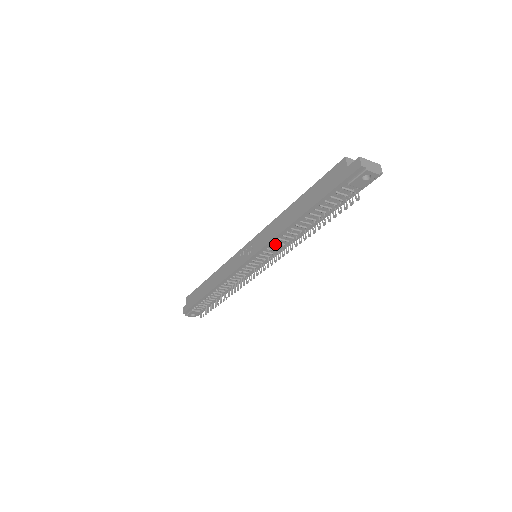
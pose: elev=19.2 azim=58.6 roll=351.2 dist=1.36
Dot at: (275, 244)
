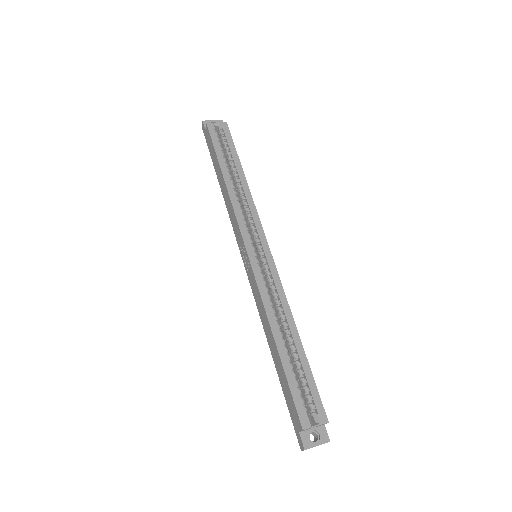
Dot at: occluded
